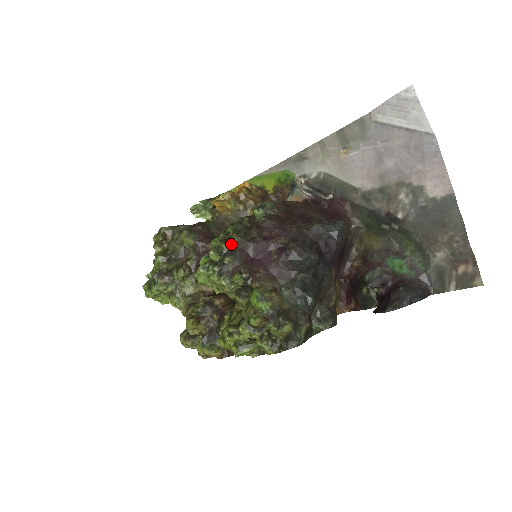
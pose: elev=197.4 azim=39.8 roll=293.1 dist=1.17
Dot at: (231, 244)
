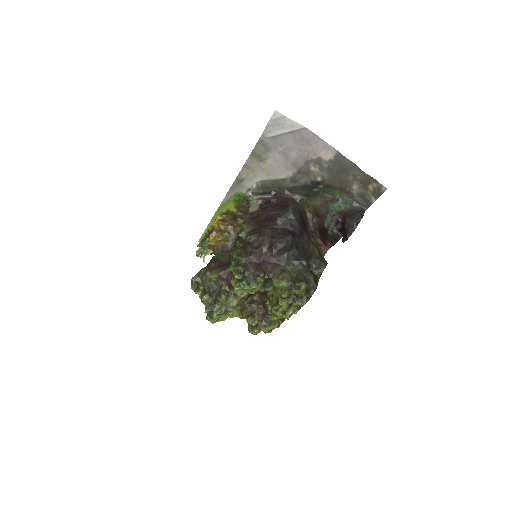
Dot at: (242, 264)
